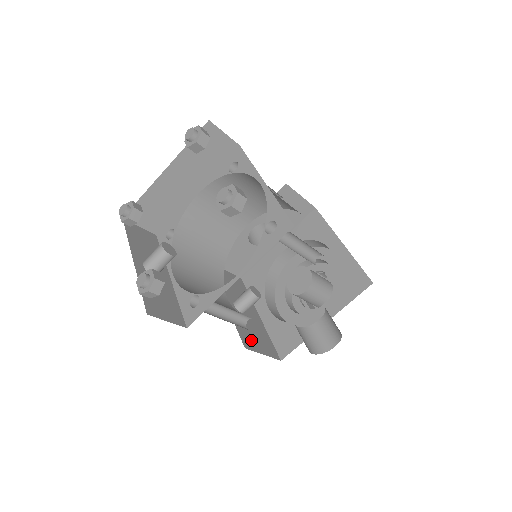
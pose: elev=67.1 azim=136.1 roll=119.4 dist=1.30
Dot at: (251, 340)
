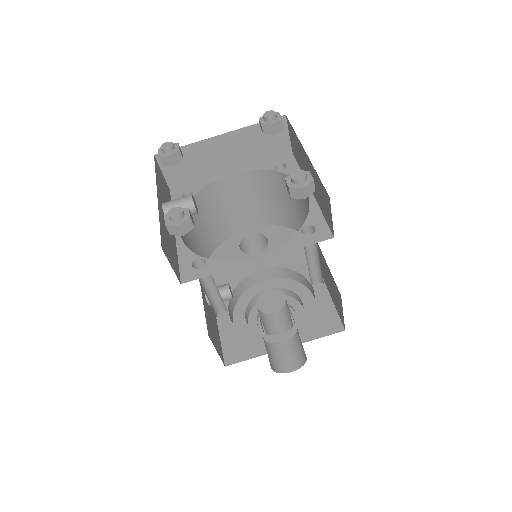
Dot at: (211, 332)
